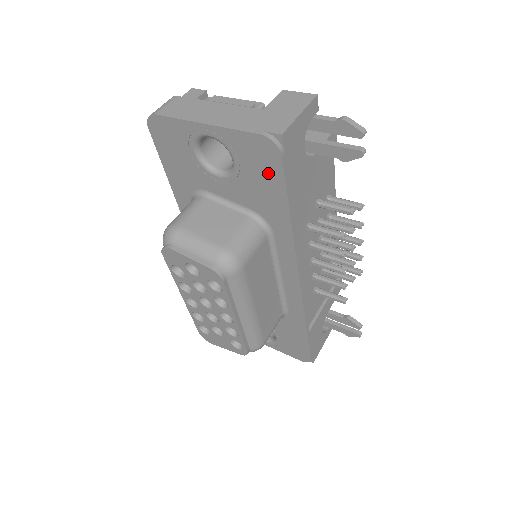
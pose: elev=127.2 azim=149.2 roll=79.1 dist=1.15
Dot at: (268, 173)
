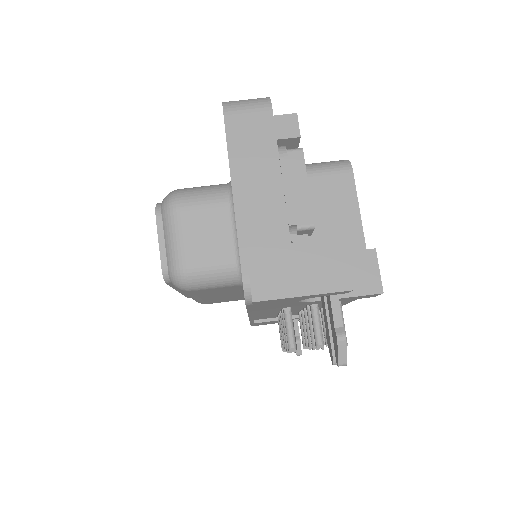
Dot at: occluded
